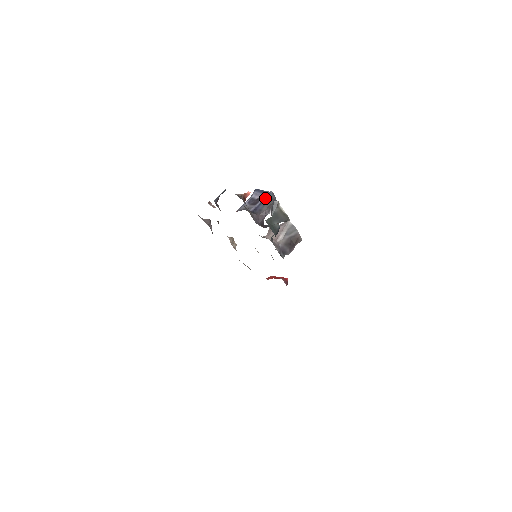
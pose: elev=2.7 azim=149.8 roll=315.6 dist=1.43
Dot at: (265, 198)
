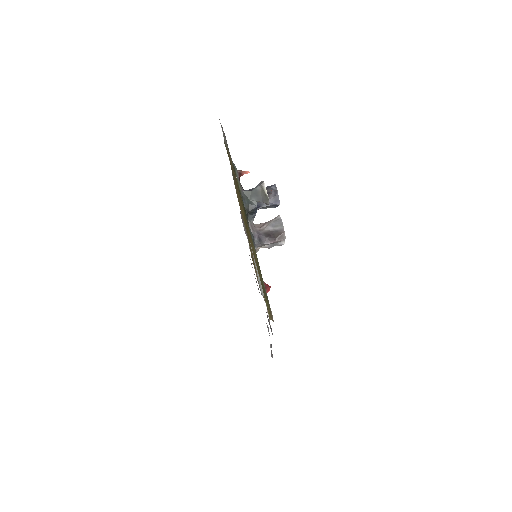
Dot at: (266, 187)
